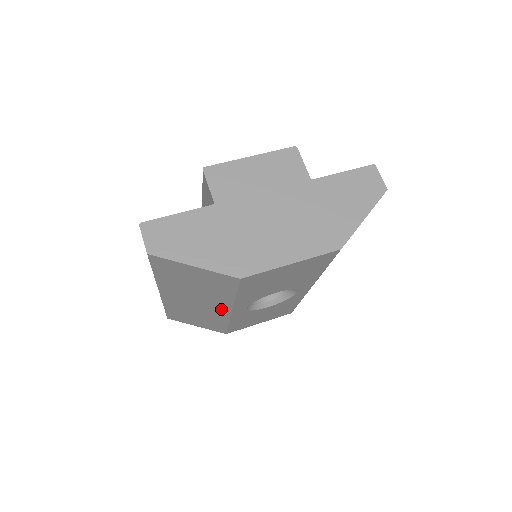
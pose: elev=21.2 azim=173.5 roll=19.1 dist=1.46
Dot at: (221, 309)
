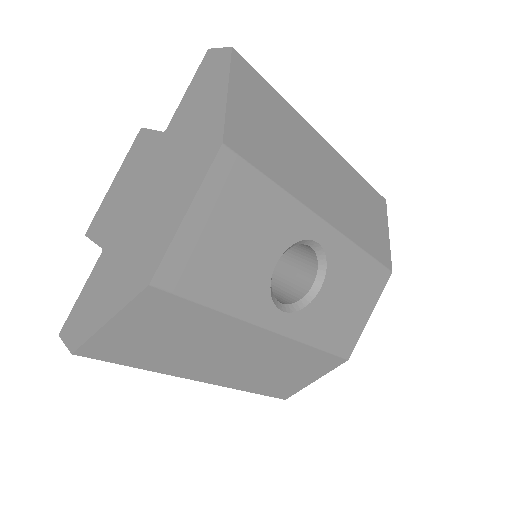
Dot at: (259, 338)
